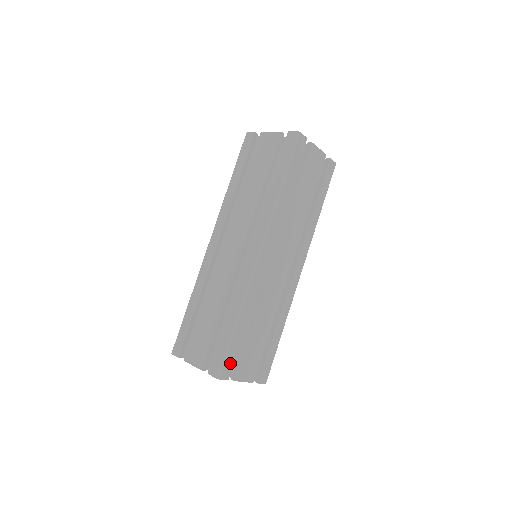
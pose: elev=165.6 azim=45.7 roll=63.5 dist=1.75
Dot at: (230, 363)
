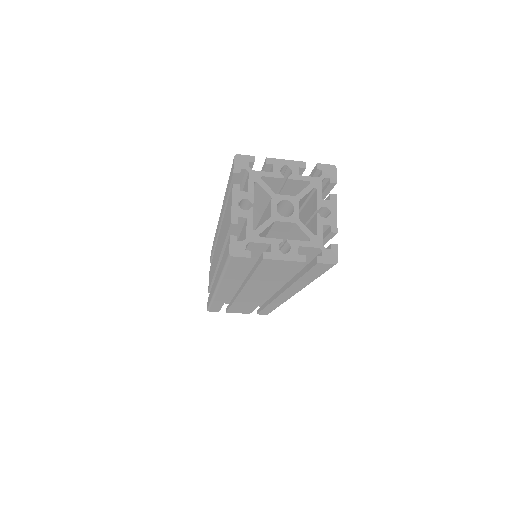
Dot at: occluded
